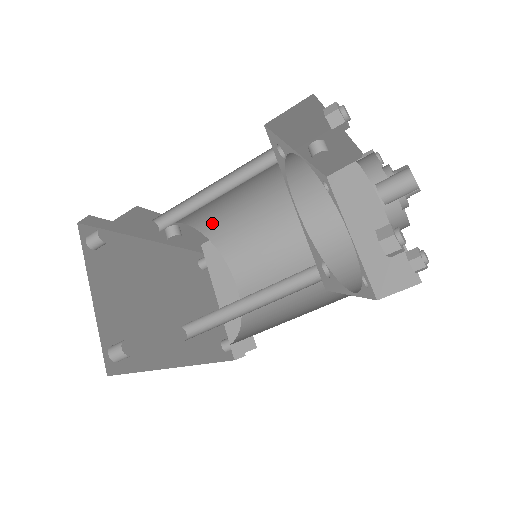
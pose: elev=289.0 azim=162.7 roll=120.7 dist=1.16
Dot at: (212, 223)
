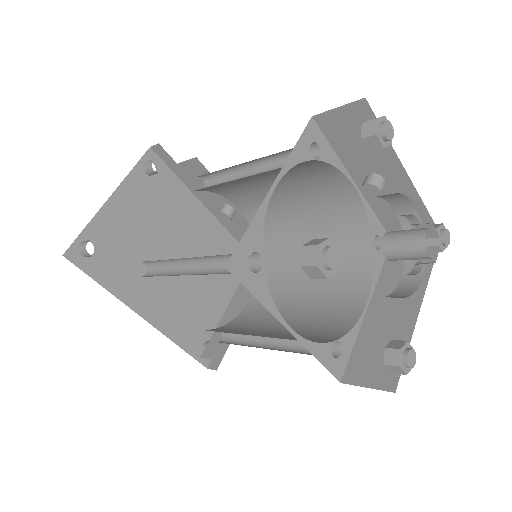
Dot at: occluded
